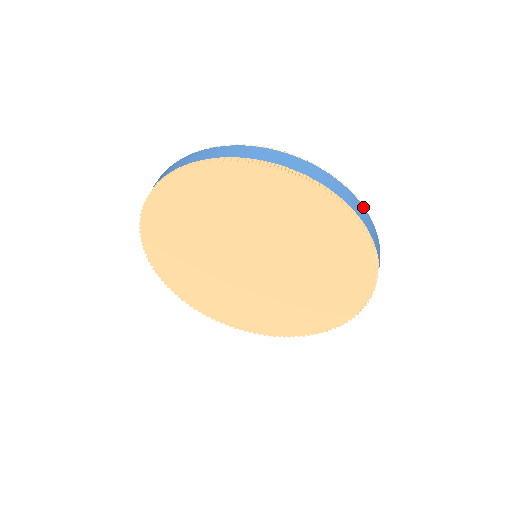
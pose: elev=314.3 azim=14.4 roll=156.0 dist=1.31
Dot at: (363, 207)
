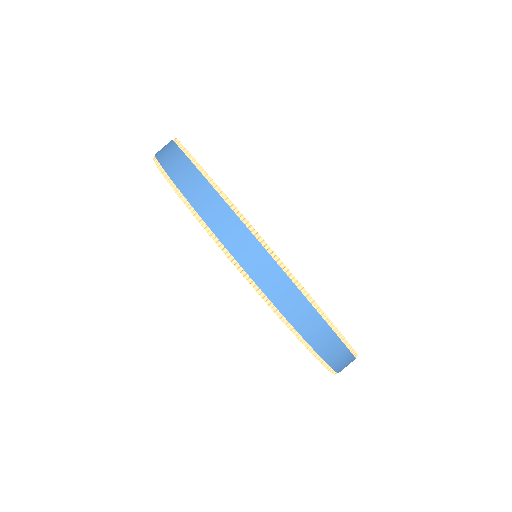
Dot at: (337, 337)
